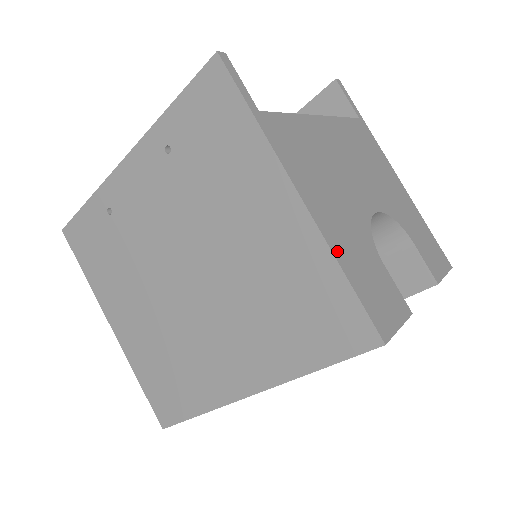
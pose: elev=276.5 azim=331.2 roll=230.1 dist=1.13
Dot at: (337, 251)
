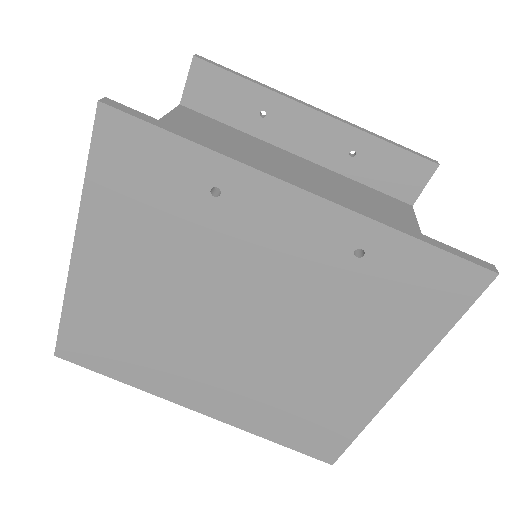
Dot at: occluded
